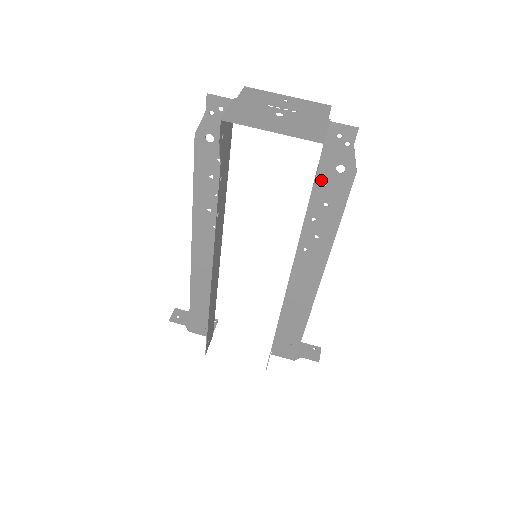
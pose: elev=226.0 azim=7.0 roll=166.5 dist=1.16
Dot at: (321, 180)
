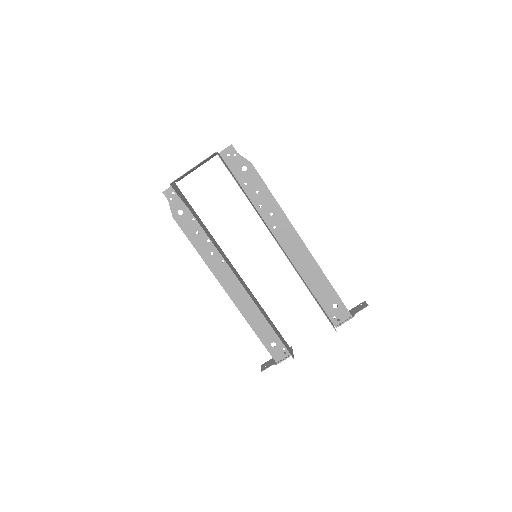
Dot at: (242, 182)
